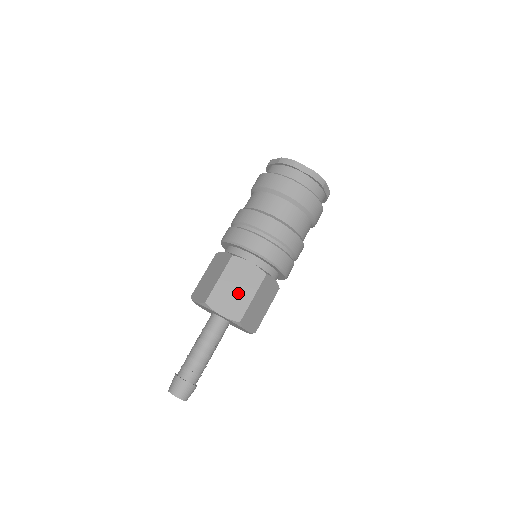
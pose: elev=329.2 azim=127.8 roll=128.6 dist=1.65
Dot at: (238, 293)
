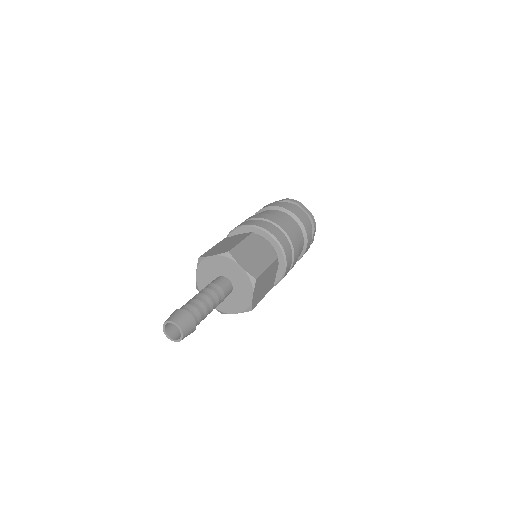
Dot at: (256, 258)
